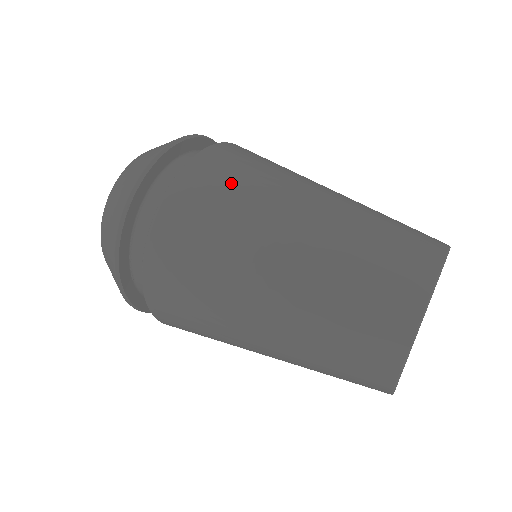
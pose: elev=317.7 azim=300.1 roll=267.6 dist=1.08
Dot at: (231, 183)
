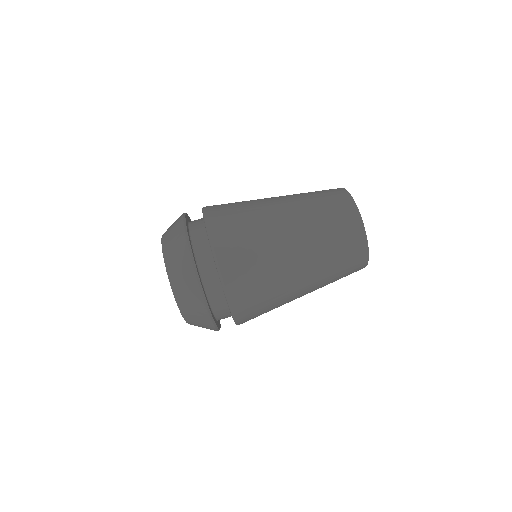
Dot at: (262, 305)
